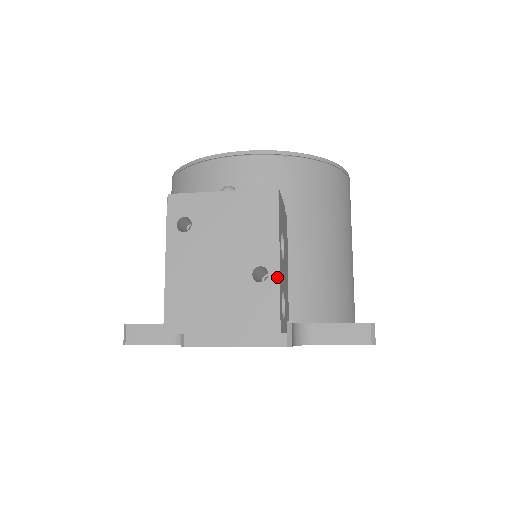
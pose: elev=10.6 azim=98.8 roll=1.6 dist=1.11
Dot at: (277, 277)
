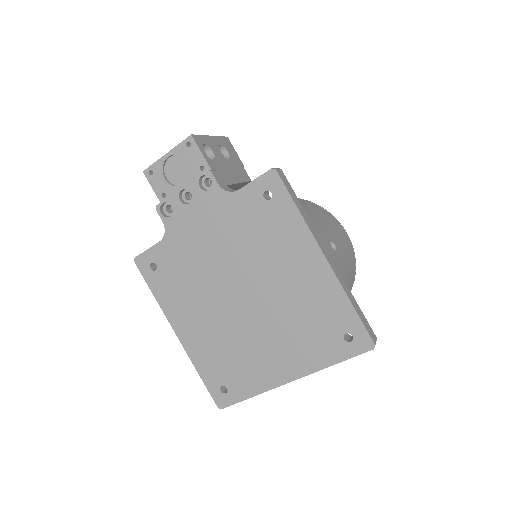
Dot at: (205, 136)
